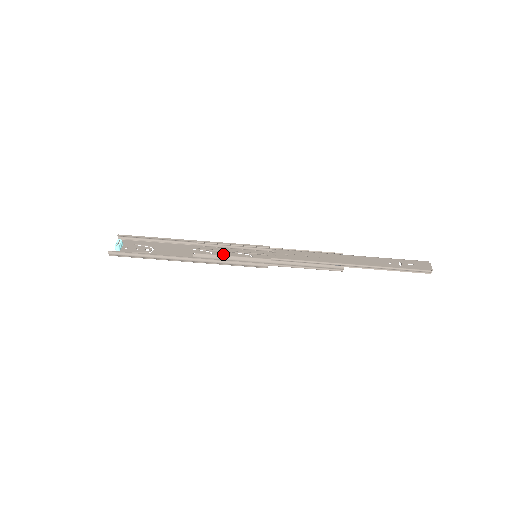
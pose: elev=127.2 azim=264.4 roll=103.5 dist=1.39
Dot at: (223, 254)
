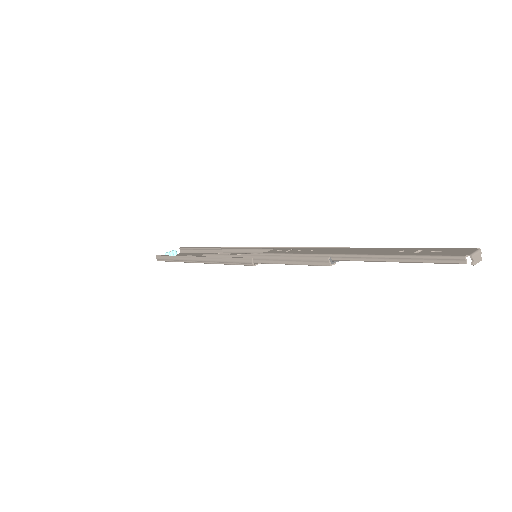
Dot at: occluded
